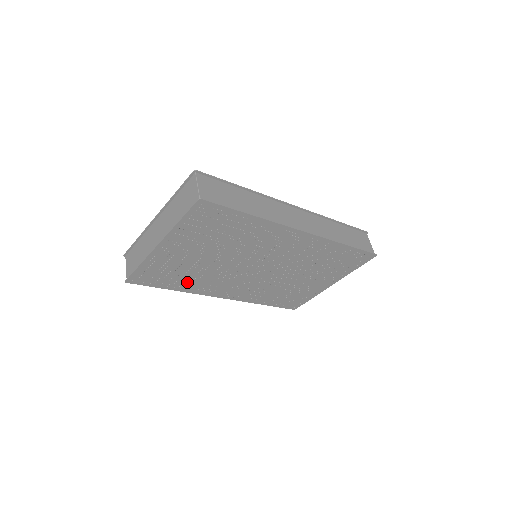
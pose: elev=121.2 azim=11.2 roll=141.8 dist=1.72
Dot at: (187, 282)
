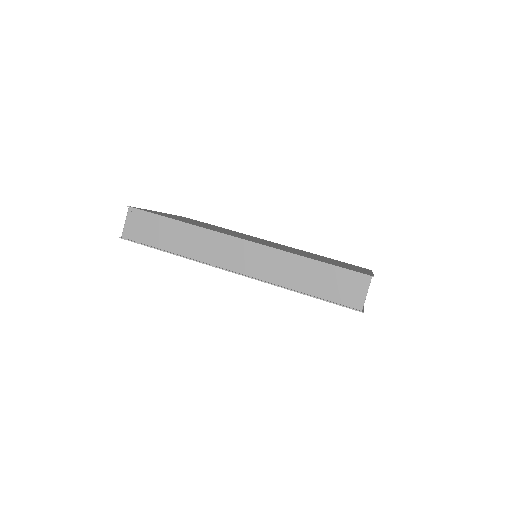
Dot at: occluded
